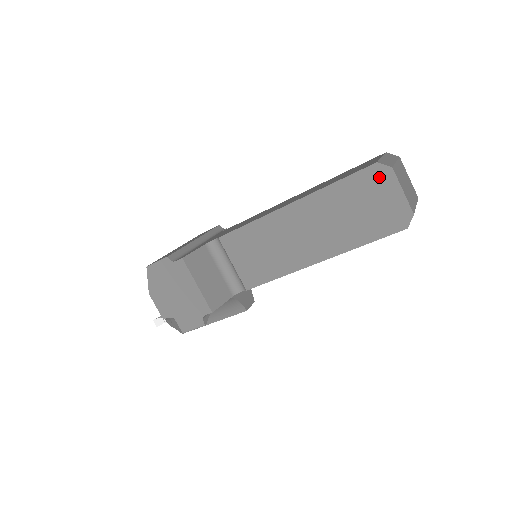
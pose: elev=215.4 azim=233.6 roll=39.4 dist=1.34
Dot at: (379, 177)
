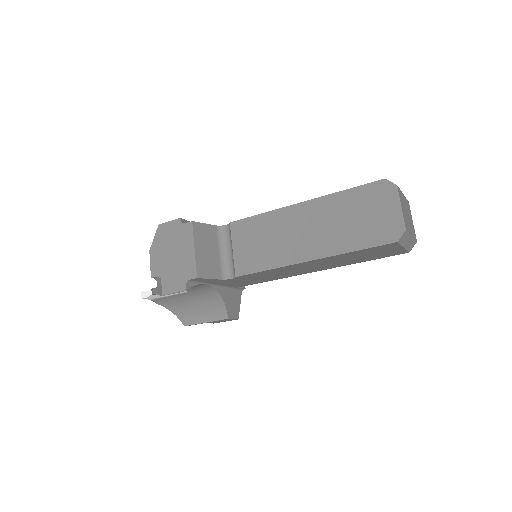
Dot at: (384, 191)
